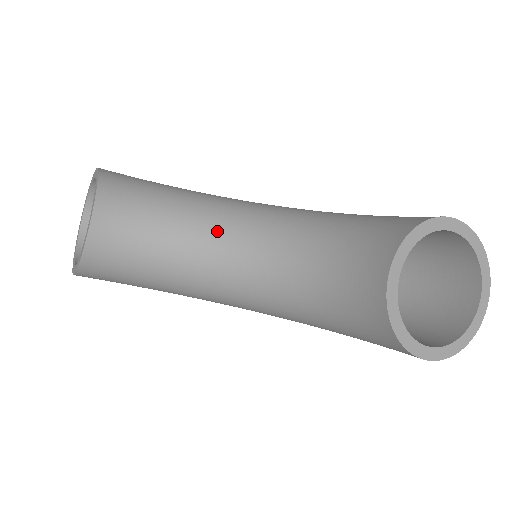
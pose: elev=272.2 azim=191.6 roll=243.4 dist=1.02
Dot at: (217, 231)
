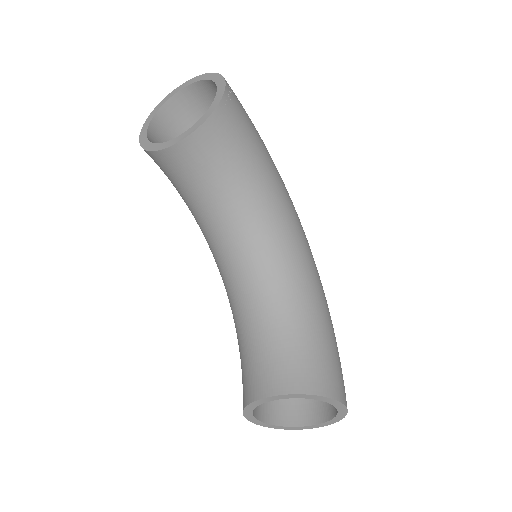
Dot at: (246, 230)
